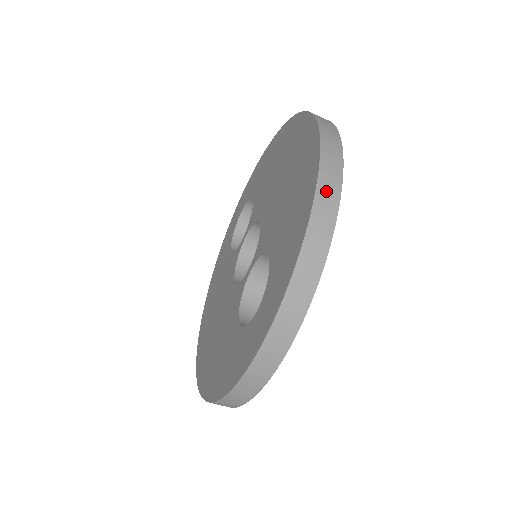
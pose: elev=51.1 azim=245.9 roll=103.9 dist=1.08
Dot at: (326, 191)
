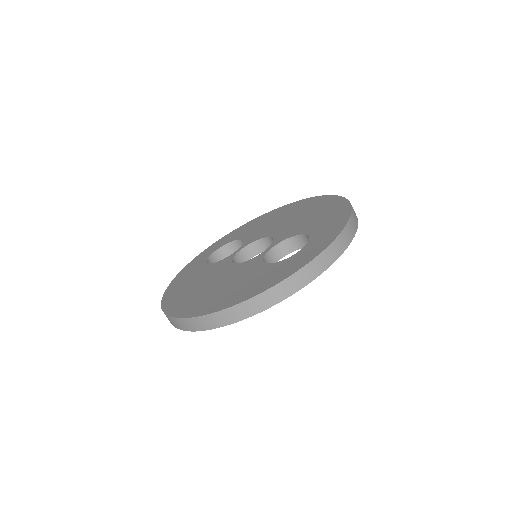
Dot at: occluded
